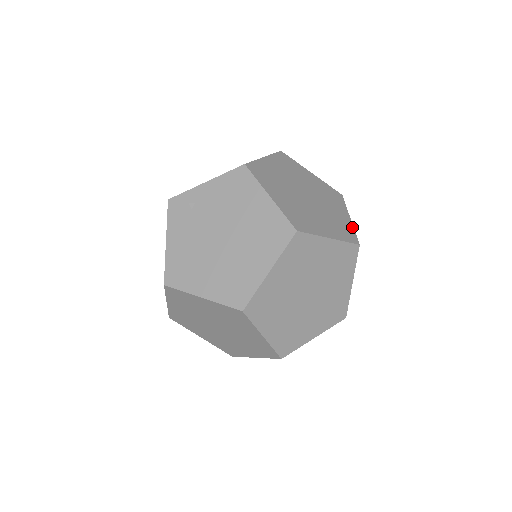
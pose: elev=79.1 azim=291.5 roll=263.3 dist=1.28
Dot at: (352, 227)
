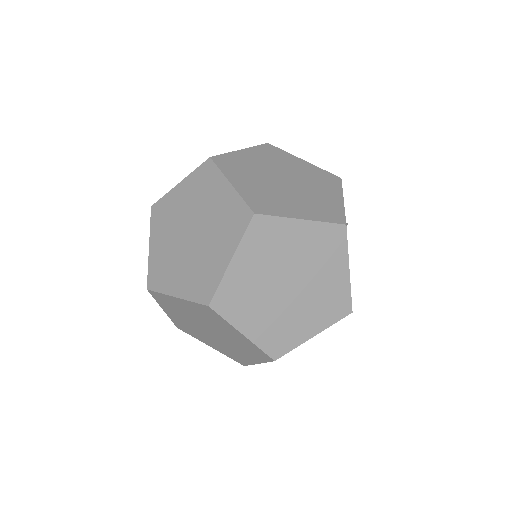
Dot at: occluded
